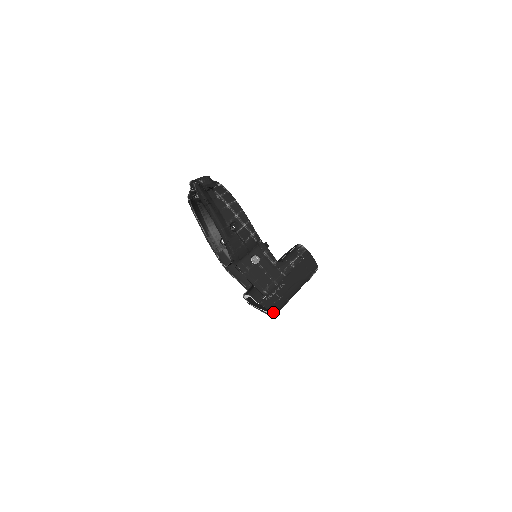
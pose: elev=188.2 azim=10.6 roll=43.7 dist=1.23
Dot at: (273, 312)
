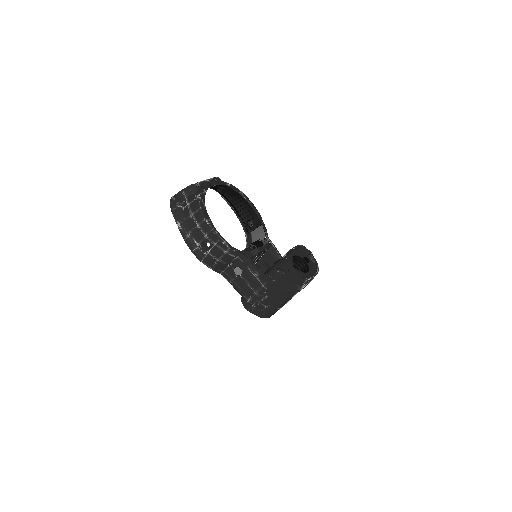
Dot at: (263, 317)
